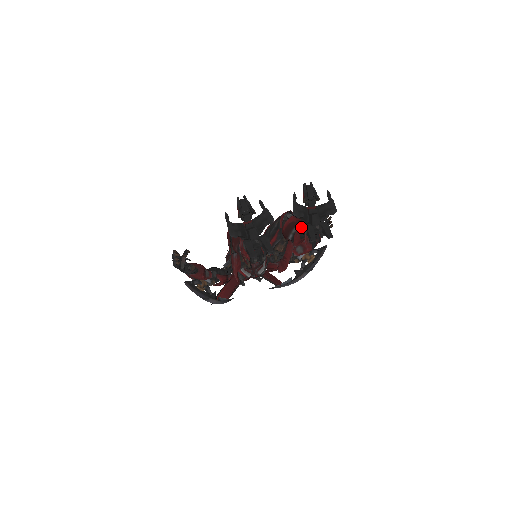
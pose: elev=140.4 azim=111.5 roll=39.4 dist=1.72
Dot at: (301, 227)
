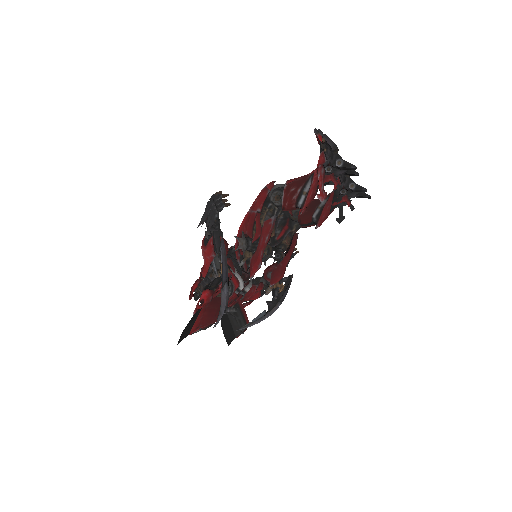
Dot at: (332, 197)
